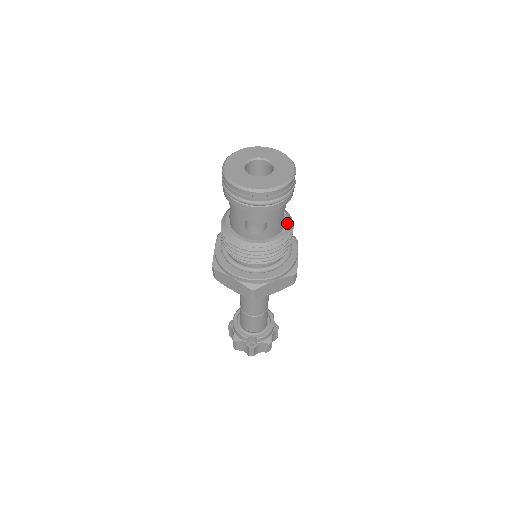
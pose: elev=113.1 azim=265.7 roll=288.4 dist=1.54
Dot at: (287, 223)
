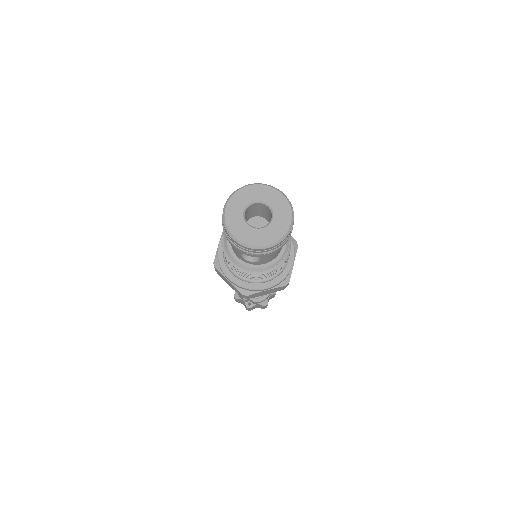
Dot at: (284, 248)
